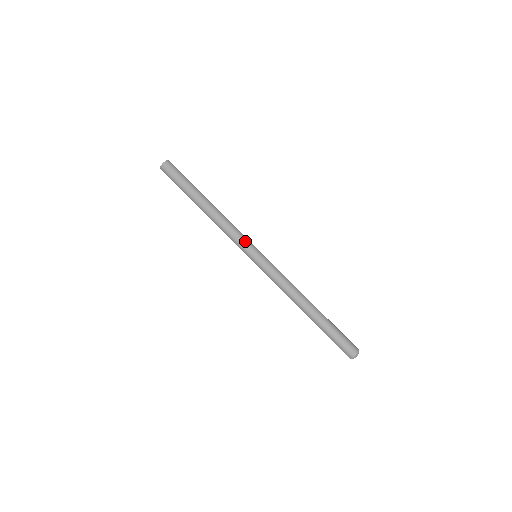
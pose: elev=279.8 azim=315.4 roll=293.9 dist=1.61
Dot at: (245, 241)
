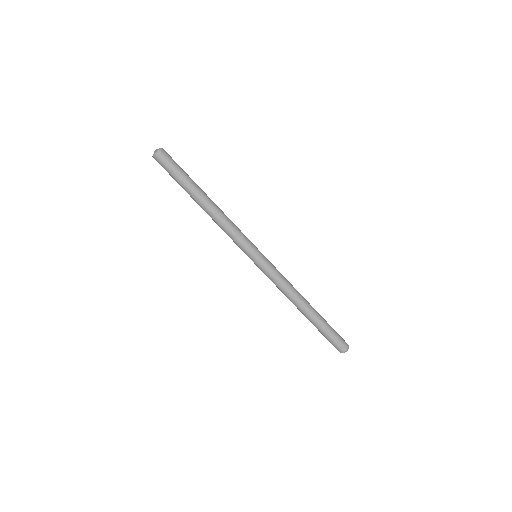
Dot at: (243, 245)
